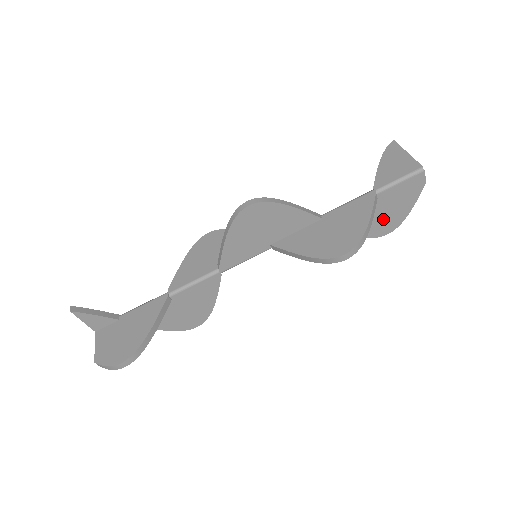
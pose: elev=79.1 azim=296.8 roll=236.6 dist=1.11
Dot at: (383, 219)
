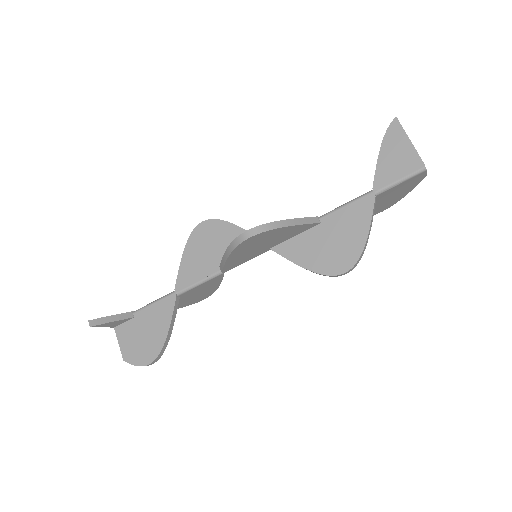
Dot at: (379, 206)
